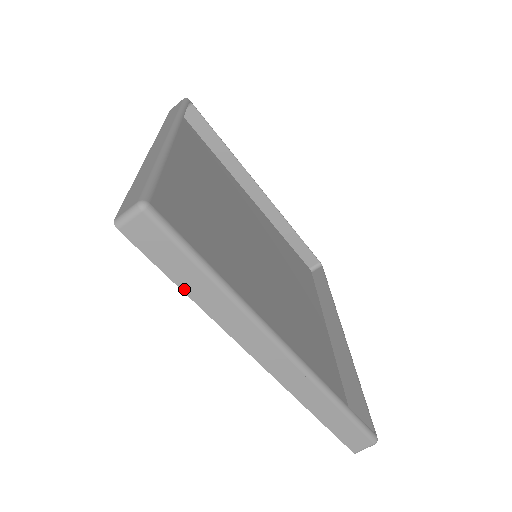
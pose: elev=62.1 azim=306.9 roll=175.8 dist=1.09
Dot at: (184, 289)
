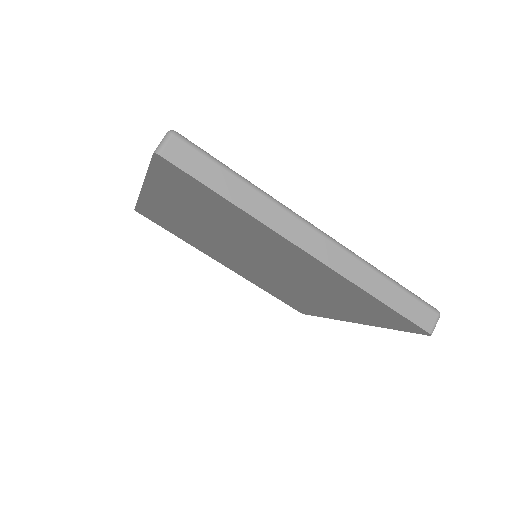
Dot at: (224, 195)
